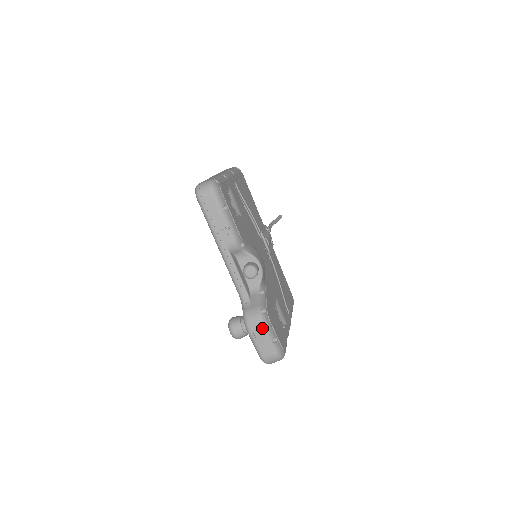
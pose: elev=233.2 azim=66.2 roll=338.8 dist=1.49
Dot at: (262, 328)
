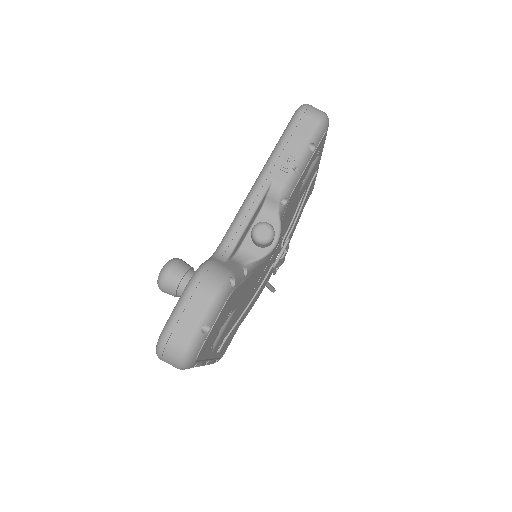
Dot at: (213, 295)
